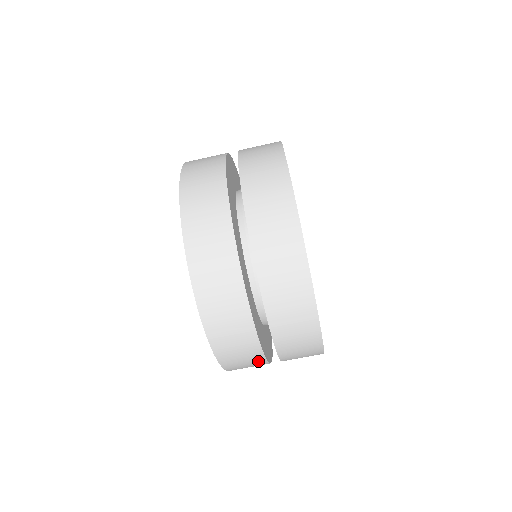
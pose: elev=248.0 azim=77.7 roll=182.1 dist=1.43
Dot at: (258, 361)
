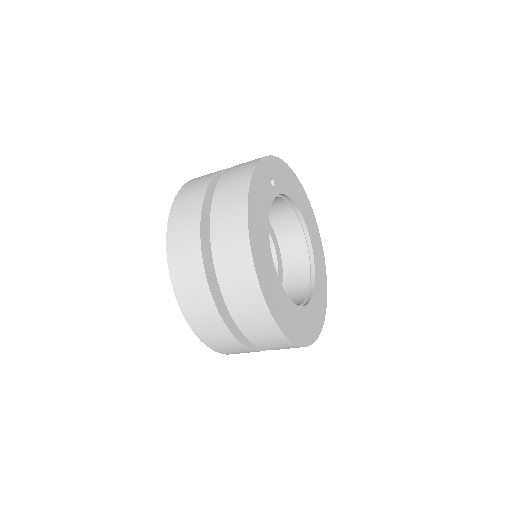
Dot at: occluded
